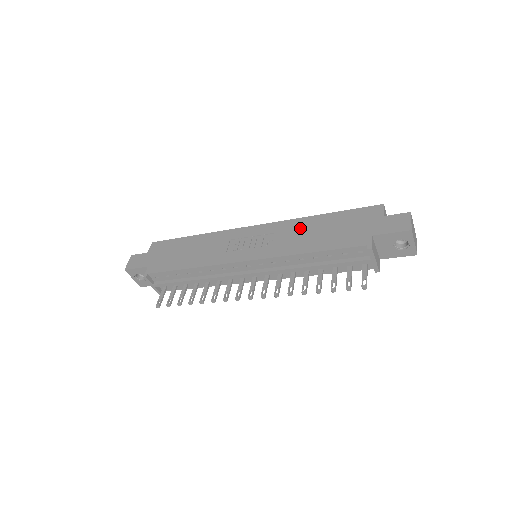
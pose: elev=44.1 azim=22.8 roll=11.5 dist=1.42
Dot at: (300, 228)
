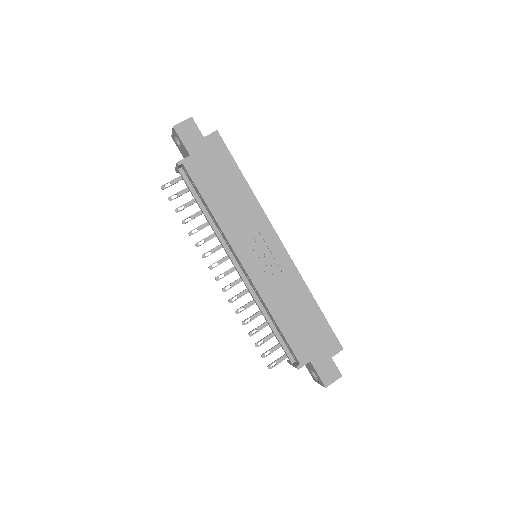
Dot at: (295, 293)
